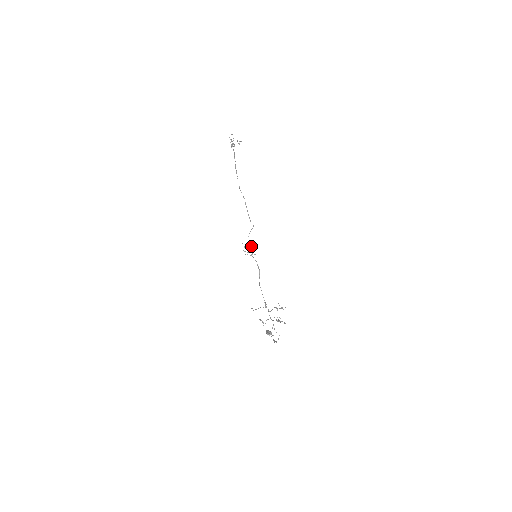
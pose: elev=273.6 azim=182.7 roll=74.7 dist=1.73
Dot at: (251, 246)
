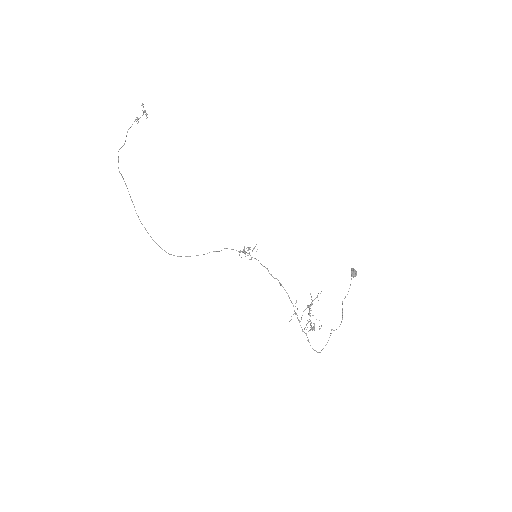
Dot at: (243, 252)
